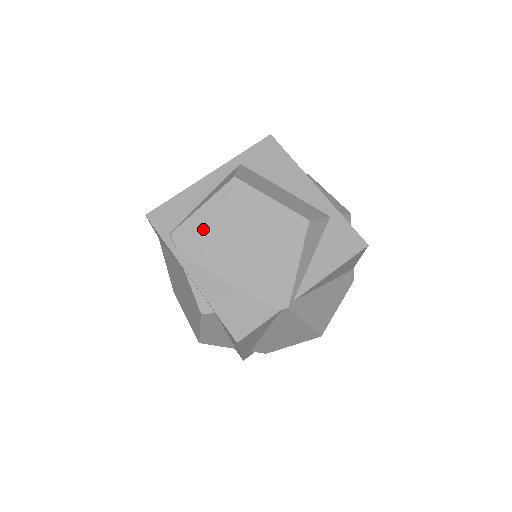
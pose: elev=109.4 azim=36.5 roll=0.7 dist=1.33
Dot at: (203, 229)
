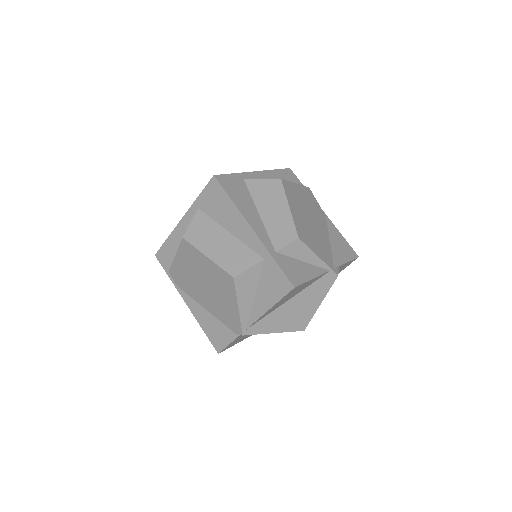
Dot at: (182, 272)
